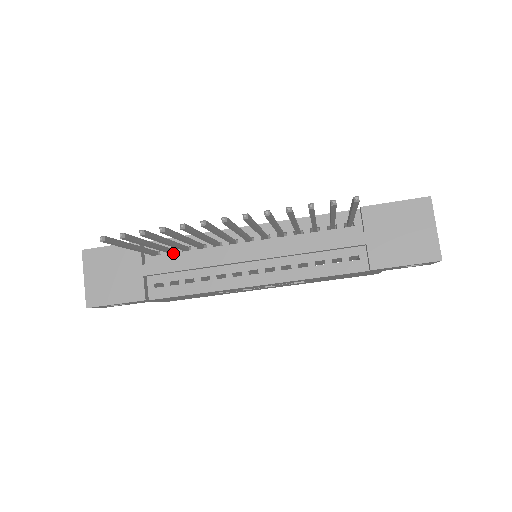
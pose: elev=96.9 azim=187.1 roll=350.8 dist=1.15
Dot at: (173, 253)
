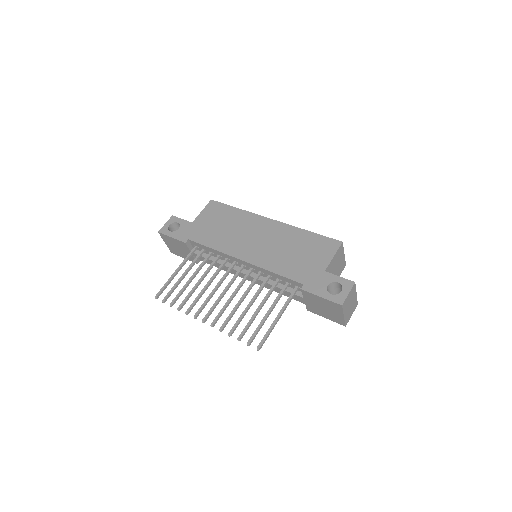
Dot at: (205, 251)
